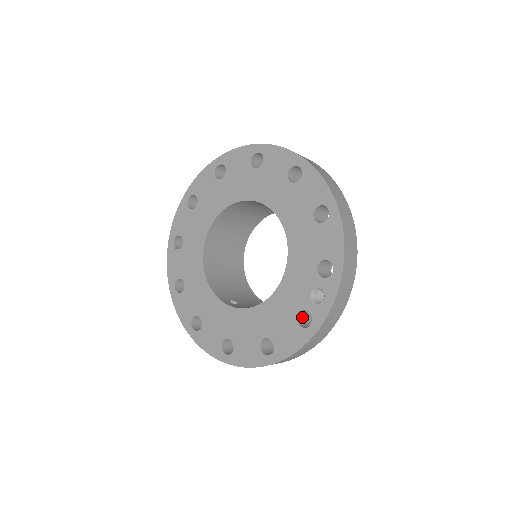
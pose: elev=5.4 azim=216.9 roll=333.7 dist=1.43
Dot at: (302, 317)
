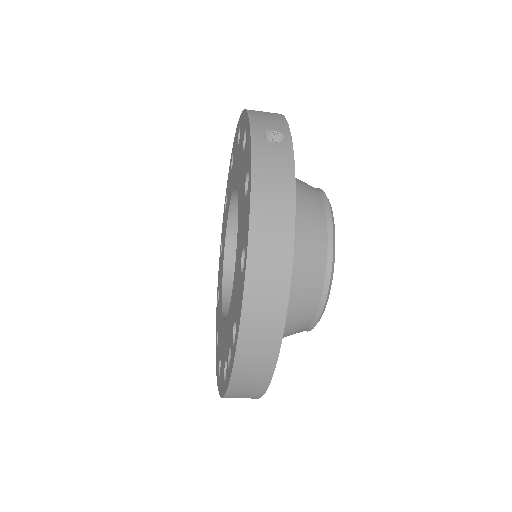
Dot at: occluded
